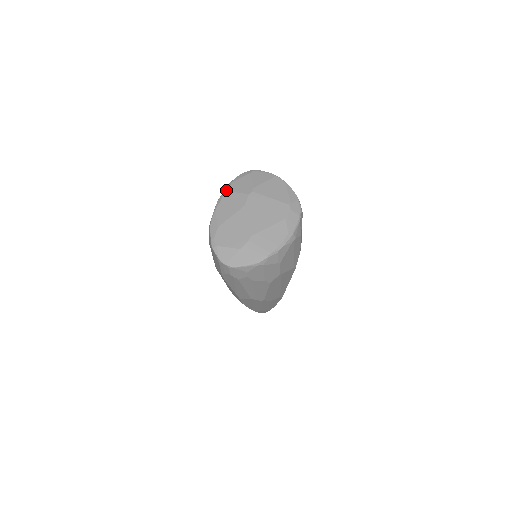
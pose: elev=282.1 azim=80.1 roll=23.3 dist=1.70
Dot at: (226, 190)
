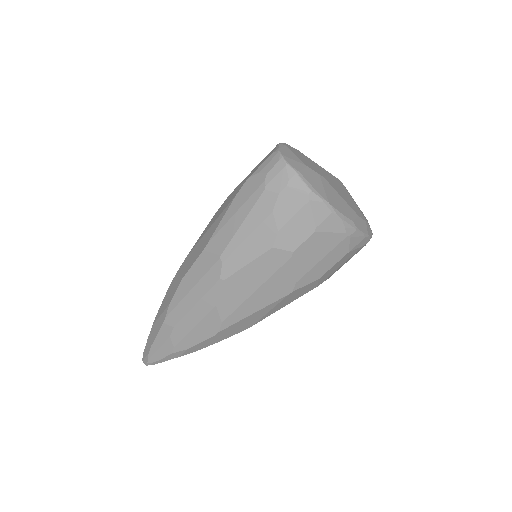
Dot at: occluded
